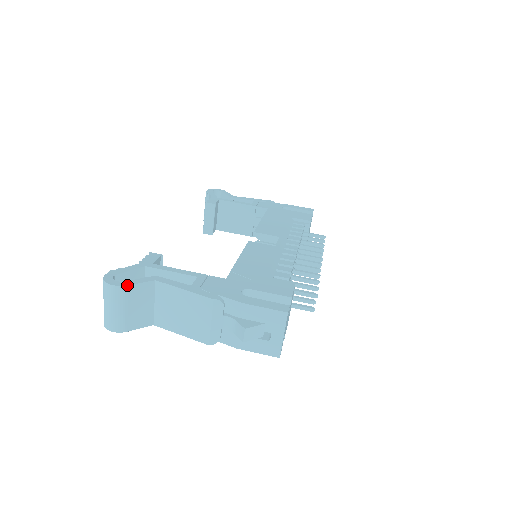
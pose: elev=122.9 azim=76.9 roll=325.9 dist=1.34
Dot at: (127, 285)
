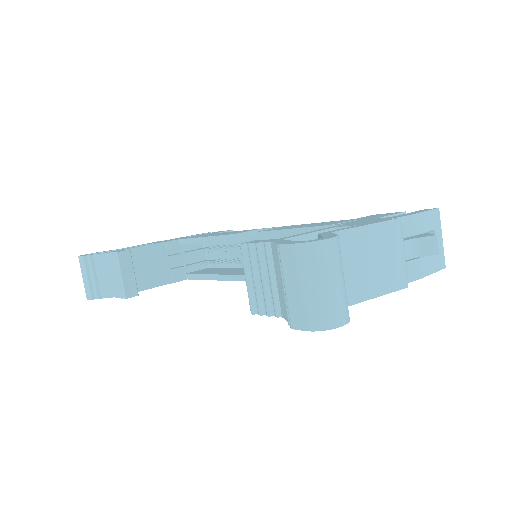
Dot at: (337, 235)
